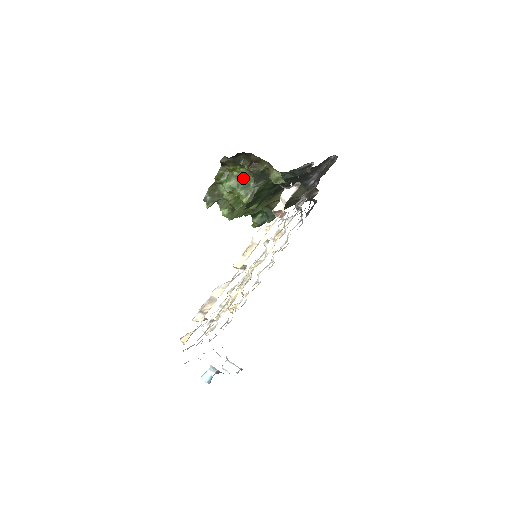
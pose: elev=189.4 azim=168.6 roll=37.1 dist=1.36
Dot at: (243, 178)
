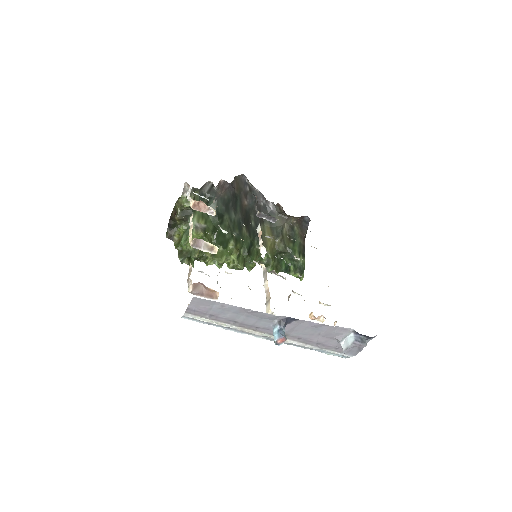
Dot at: (187, 230)
